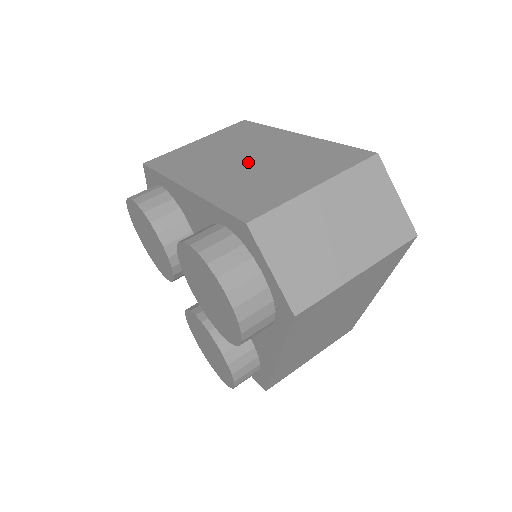
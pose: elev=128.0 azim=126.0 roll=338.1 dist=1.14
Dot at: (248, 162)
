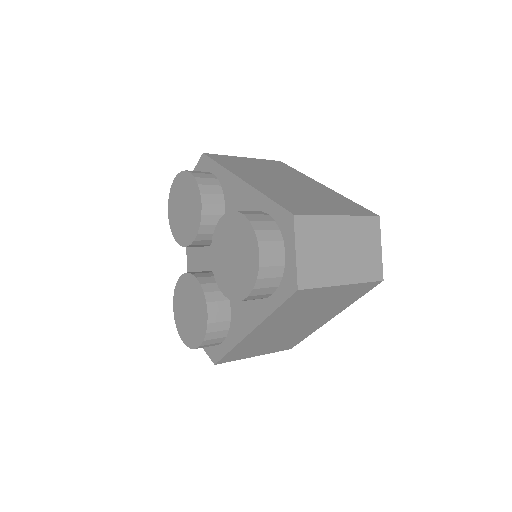
Dot at: (289, 185)
